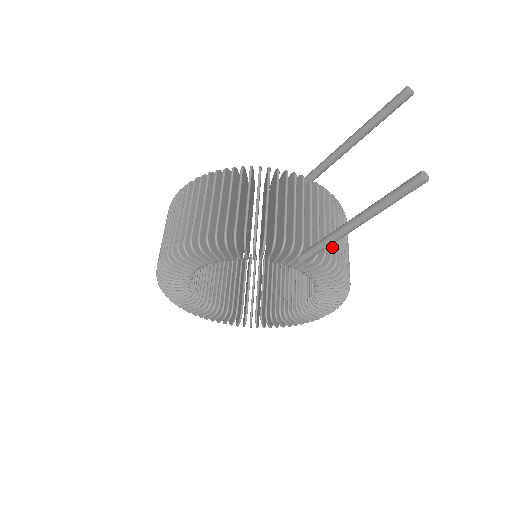
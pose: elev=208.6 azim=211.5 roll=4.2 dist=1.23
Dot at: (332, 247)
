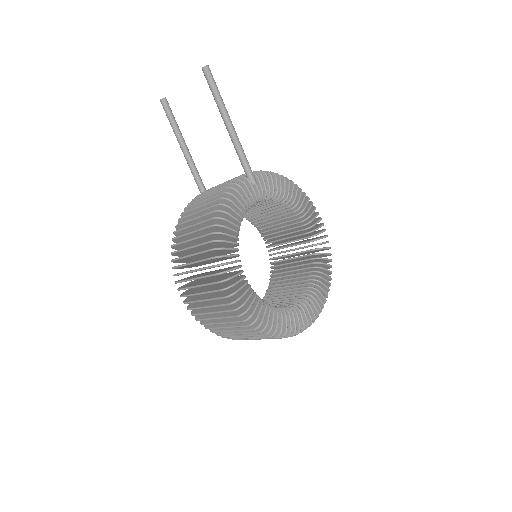
Dot at: occluded
